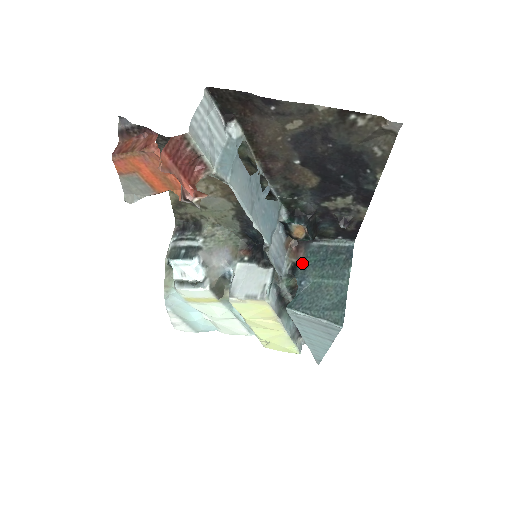
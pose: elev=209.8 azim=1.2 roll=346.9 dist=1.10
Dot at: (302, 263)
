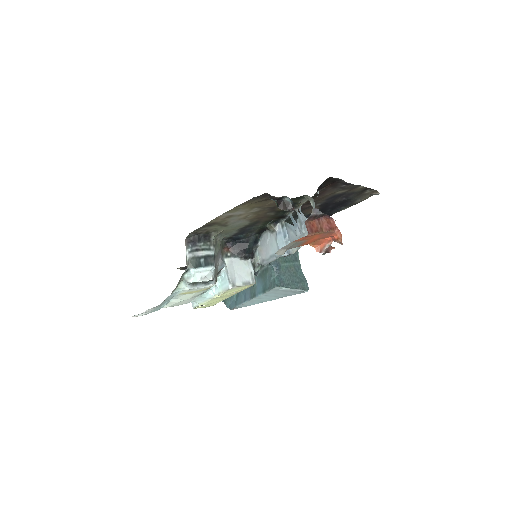
Dot at: occluded
